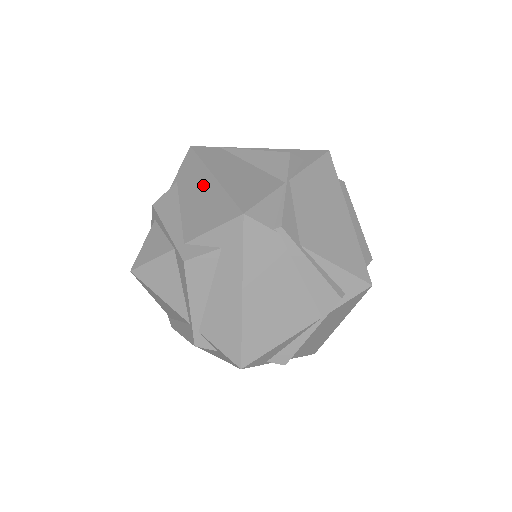
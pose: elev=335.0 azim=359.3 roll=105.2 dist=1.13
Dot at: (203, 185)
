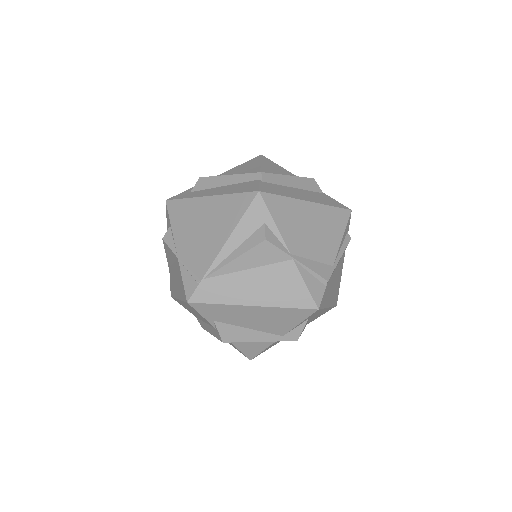
Dot at: (250, 313)
